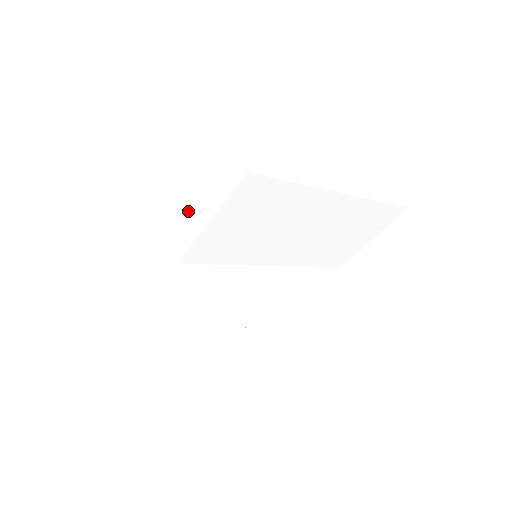
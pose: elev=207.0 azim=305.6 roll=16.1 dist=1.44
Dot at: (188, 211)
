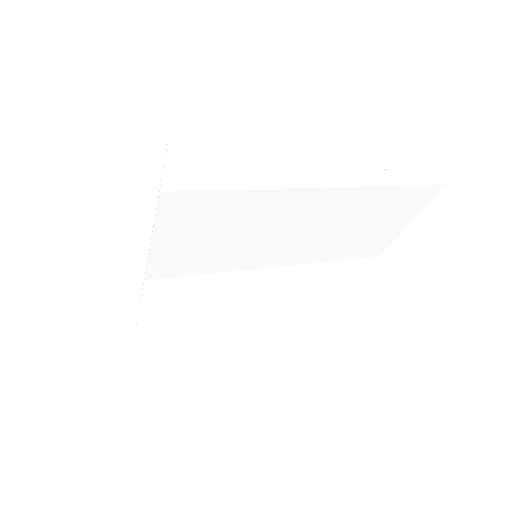
Dot at: occluded
